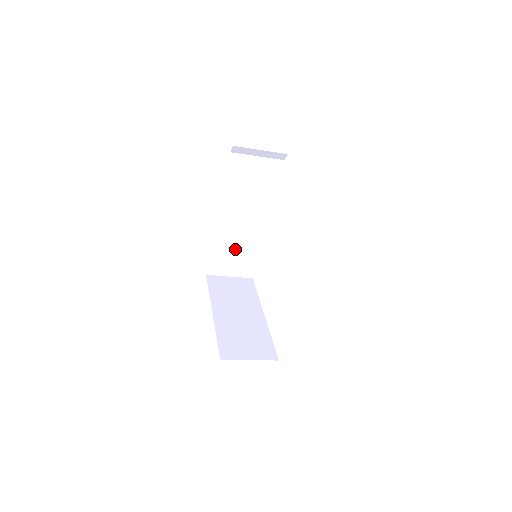
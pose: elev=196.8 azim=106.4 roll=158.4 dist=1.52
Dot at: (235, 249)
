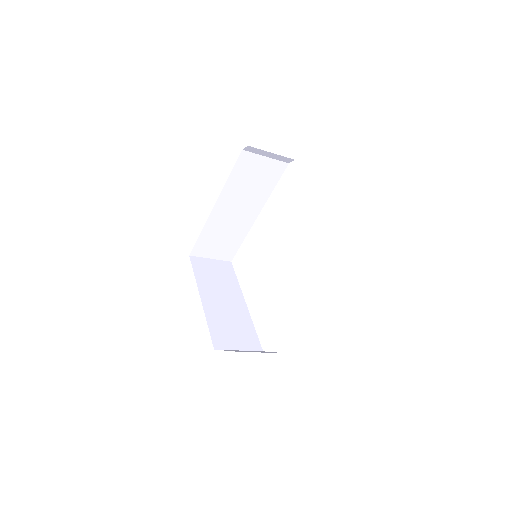
Dot at: (222, 235)
